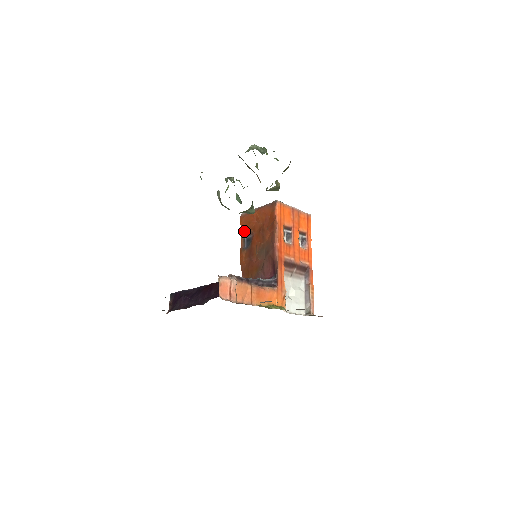
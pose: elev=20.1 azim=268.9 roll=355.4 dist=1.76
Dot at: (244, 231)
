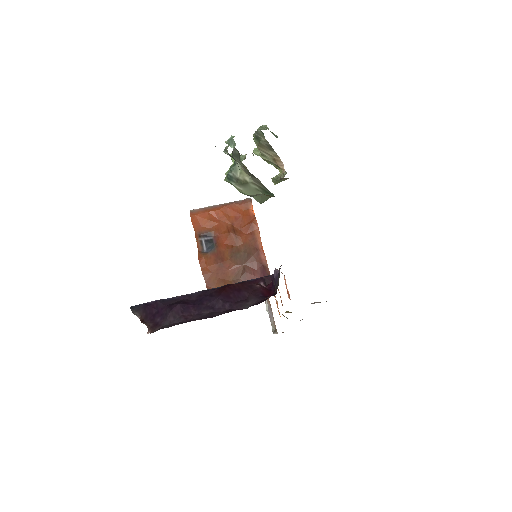
Dot at: (199, 231)
